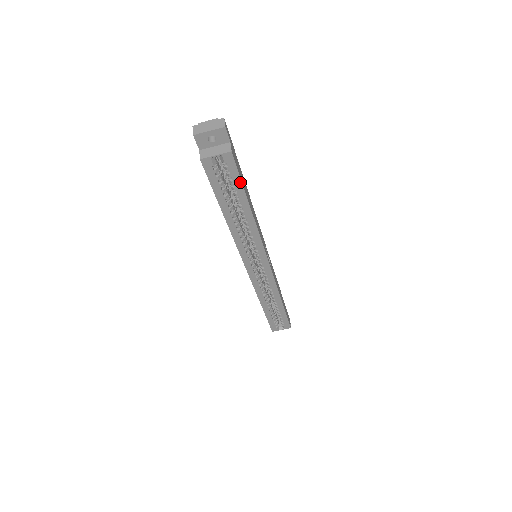
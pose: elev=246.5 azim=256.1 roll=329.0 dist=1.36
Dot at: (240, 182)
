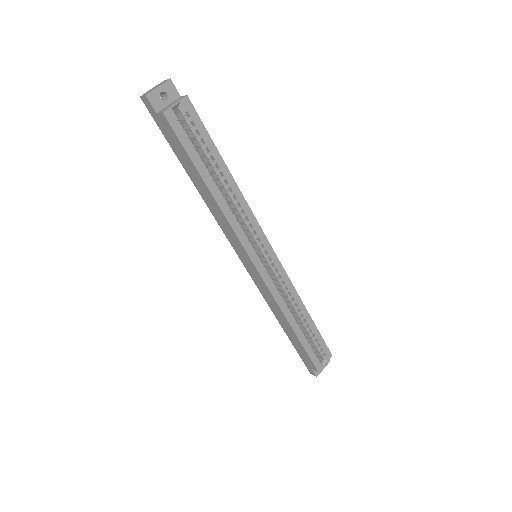
Dot at: (207, 135)
